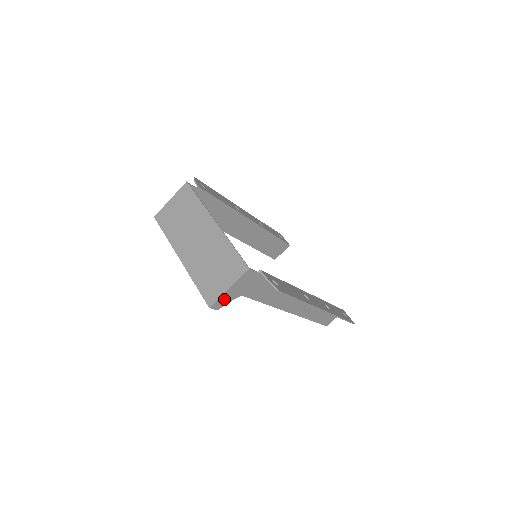
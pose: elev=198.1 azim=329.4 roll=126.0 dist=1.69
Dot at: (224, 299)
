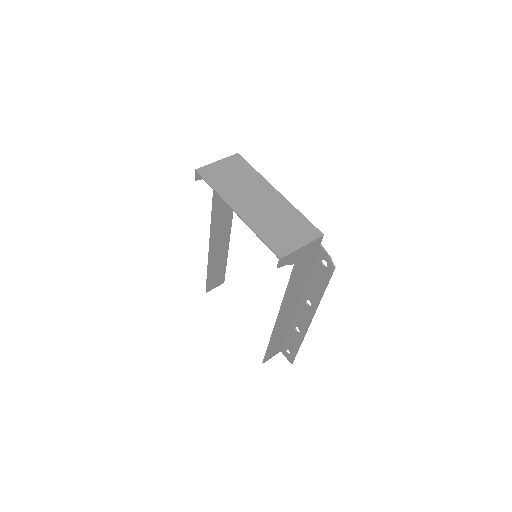
Dot at: (290, 257)
